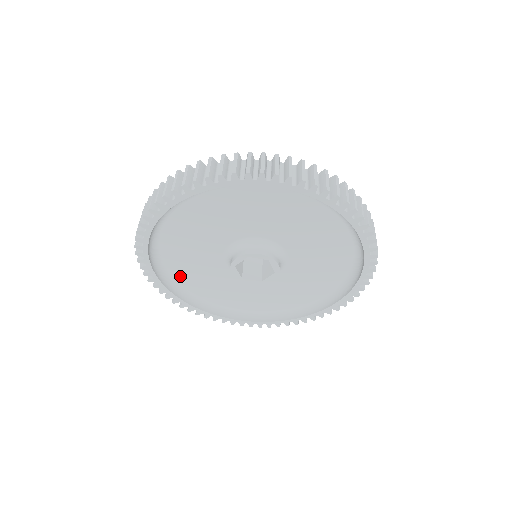
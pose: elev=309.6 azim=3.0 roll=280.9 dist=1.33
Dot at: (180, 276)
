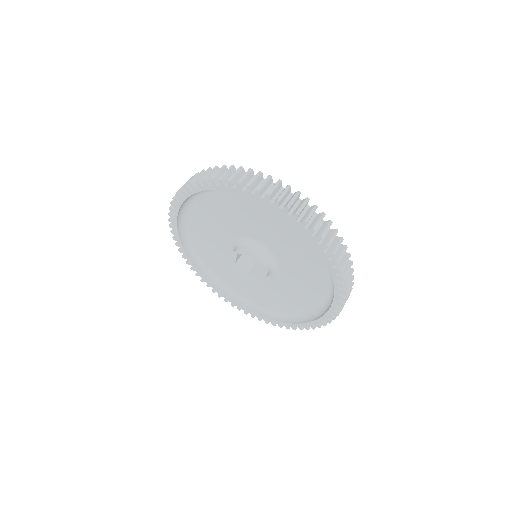
Dot at: (193, 226)
